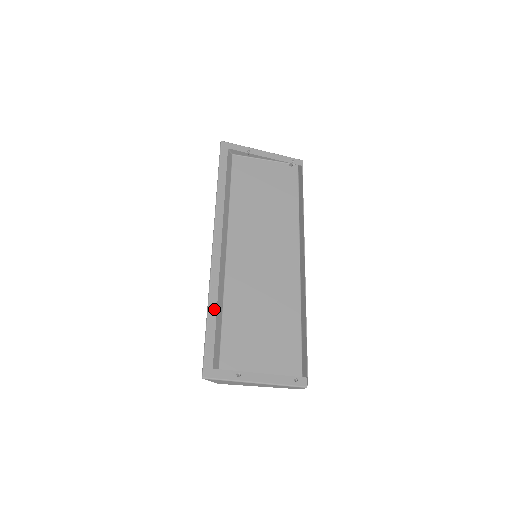
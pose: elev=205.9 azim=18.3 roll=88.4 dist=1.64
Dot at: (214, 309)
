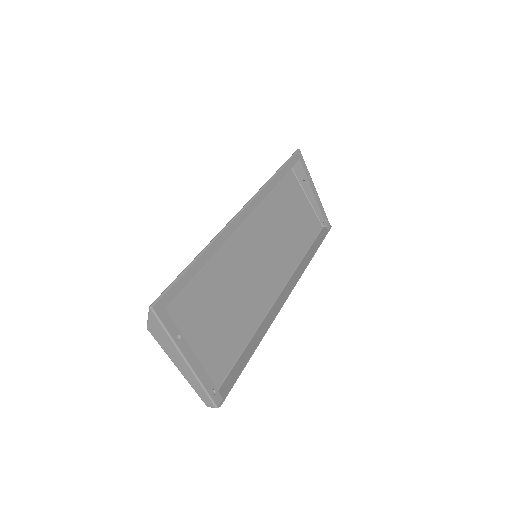
Dot at: (205, 259)
